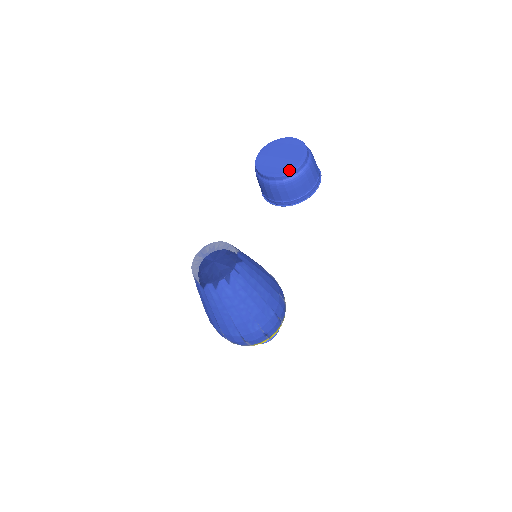
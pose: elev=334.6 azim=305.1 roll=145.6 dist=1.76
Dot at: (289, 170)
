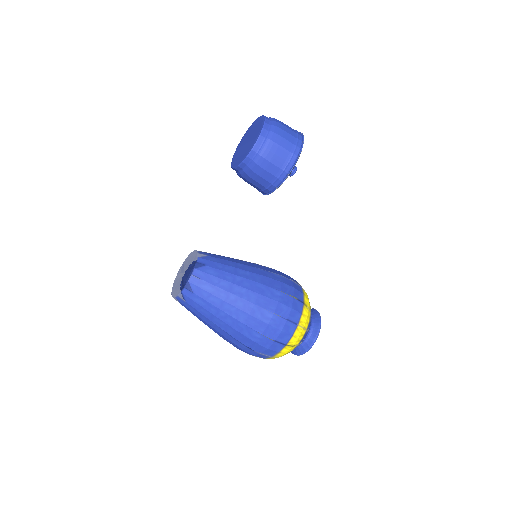
Dot at: (247, 152)
